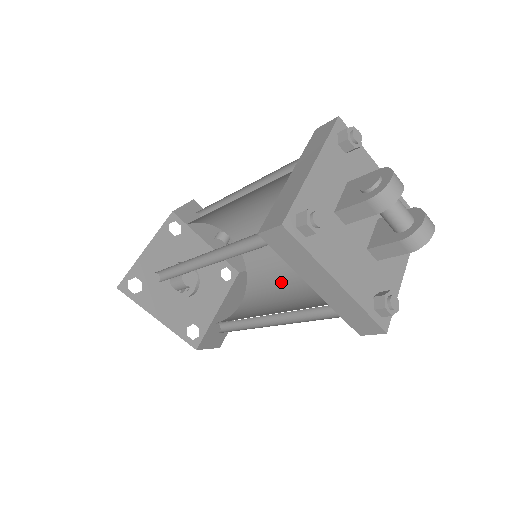
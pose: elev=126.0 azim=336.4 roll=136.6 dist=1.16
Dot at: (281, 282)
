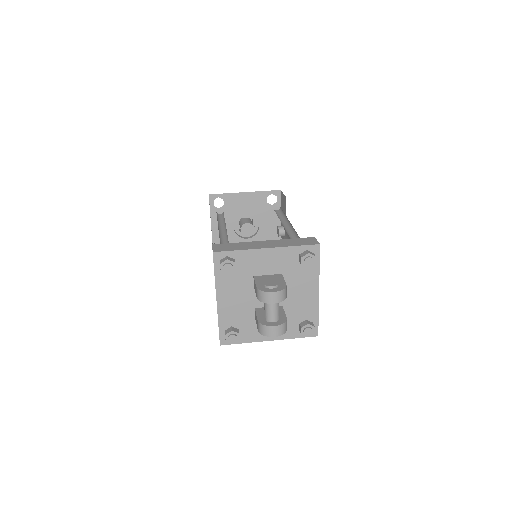
Dot at: occluded
